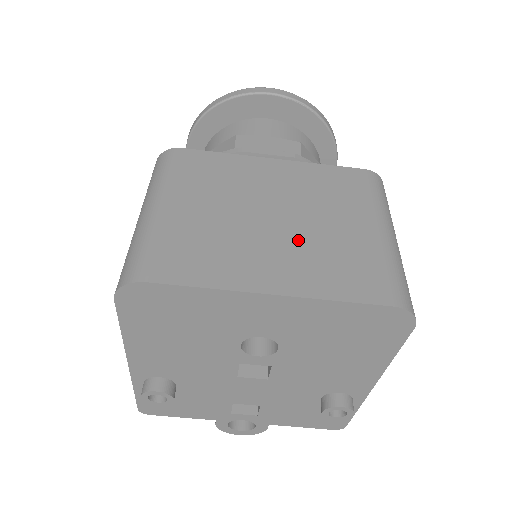
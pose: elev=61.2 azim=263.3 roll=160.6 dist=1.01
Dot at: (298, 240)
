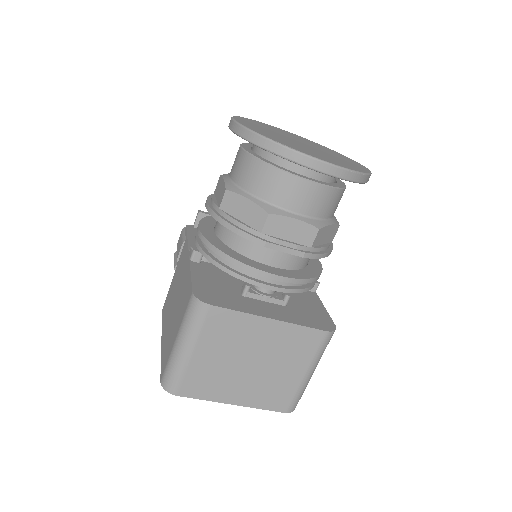
Dot at: (258, 379)
